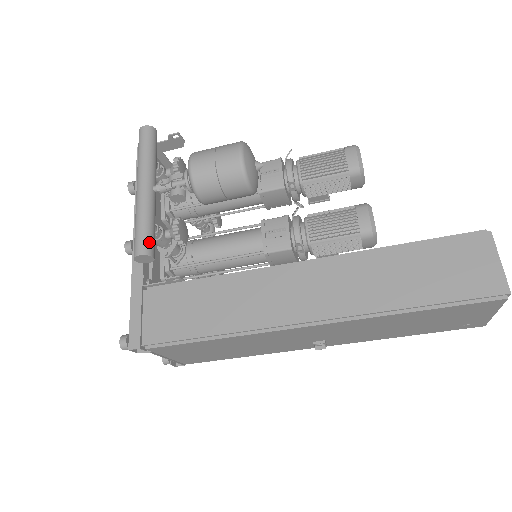
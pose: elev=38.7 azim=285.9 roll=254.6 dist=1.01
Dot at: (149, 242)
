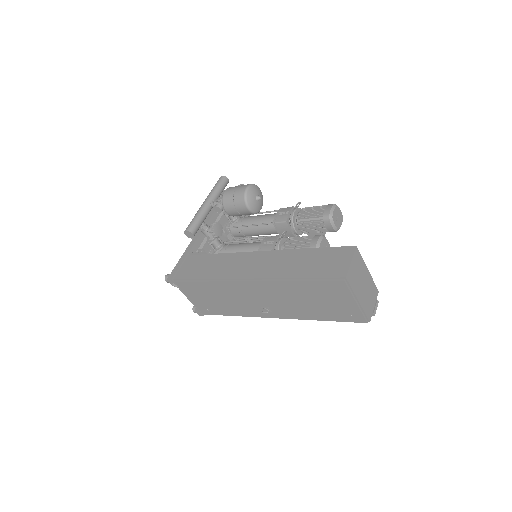
Dot at: (194, 226)
